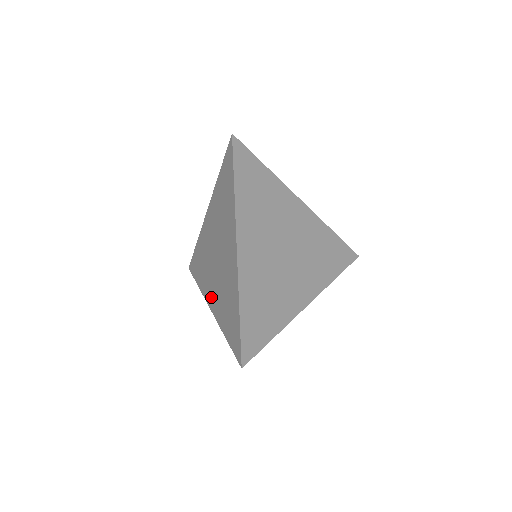
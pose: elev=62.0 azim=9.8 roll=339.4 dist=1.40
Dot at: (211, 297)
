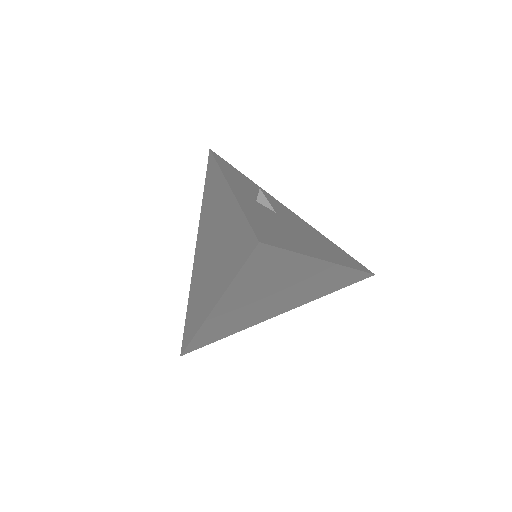
Dot at: (198, 250)
